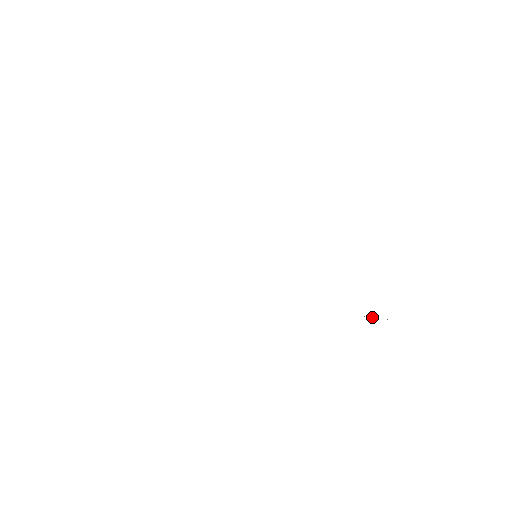
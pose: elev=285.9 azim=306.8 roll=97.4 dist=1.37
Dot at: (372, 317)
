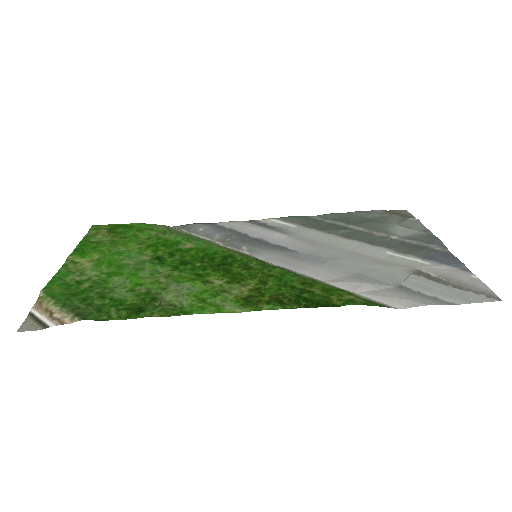
Dot at: (445, 280)
